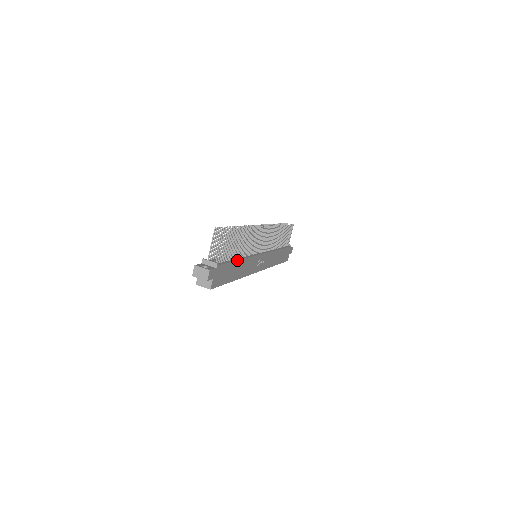
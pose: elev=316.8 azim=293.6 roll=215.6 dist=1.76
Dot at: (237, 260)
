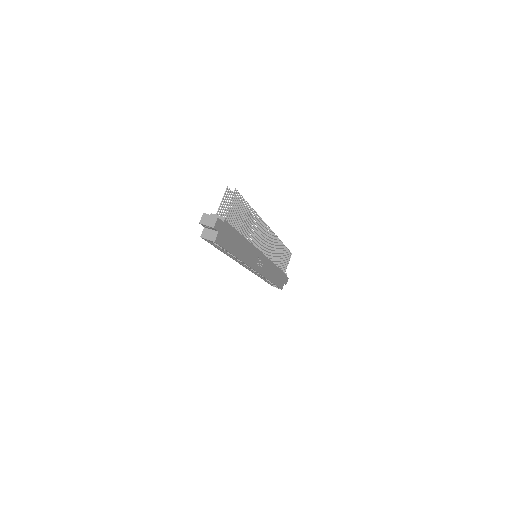
Dot at: (241, 235)
